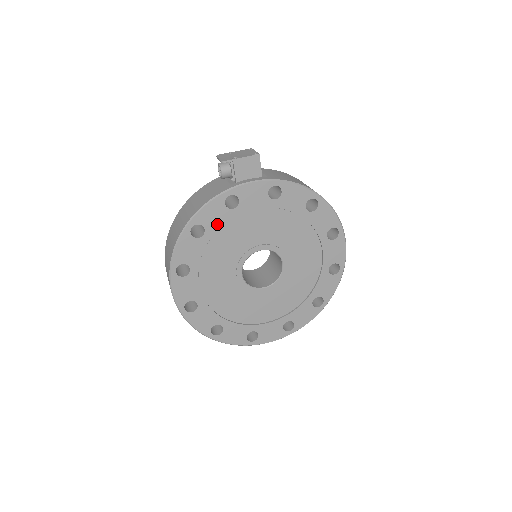
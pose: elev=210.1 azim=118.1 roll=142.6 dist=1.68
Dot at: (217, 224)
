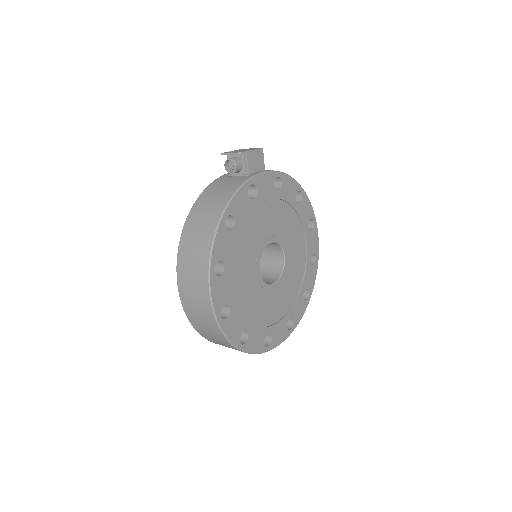
Dot at: (243, 215)
